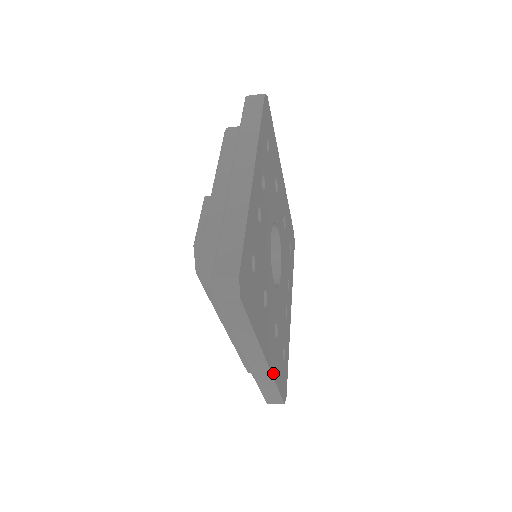
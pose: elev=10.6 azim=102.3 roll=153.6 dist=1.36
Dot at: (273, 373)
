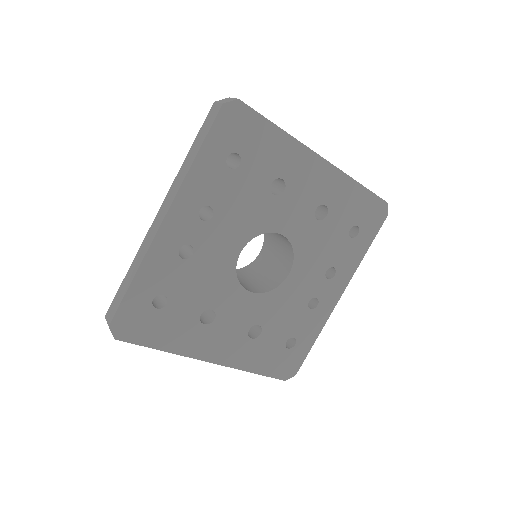
Dot at: (237, 366)
